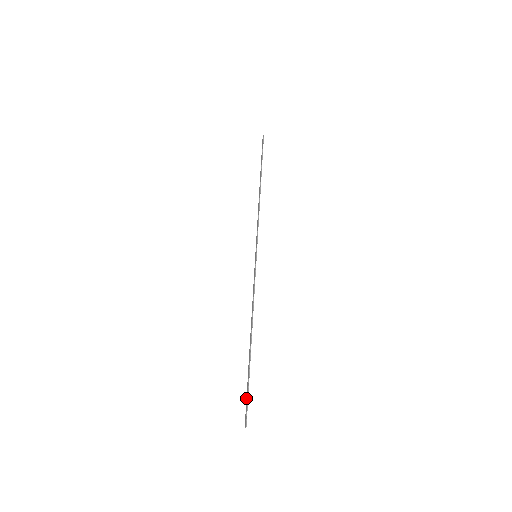
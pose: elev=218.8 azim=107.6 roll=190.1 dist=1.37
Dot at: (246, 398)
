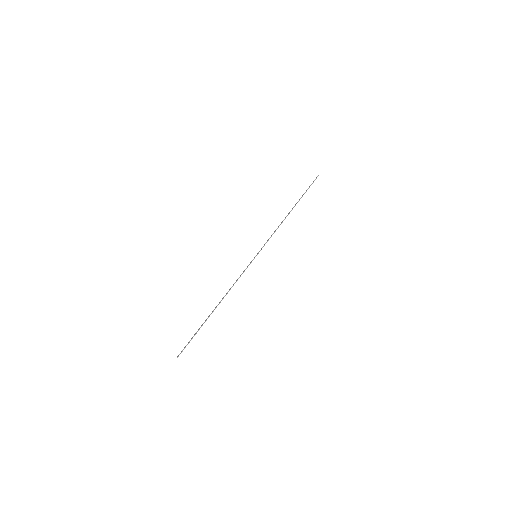
Dot at: (189, 341)
